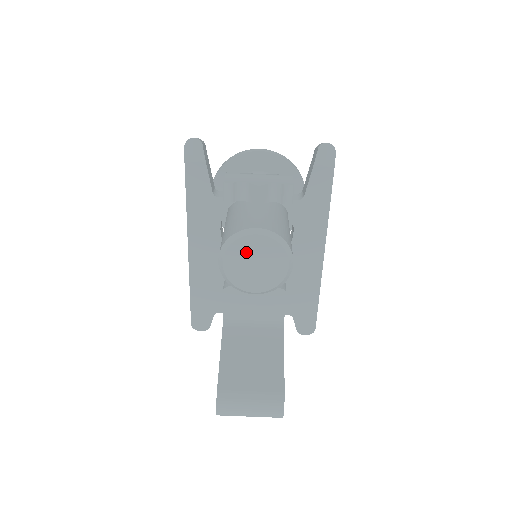
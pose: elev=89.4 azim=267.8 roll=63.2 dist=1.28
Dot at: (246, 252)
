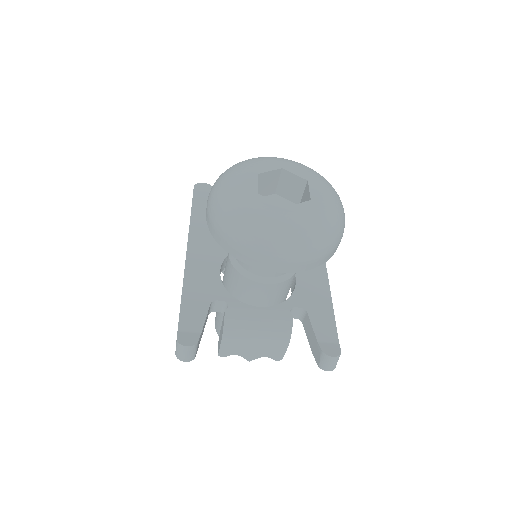
Dot at: occluded
